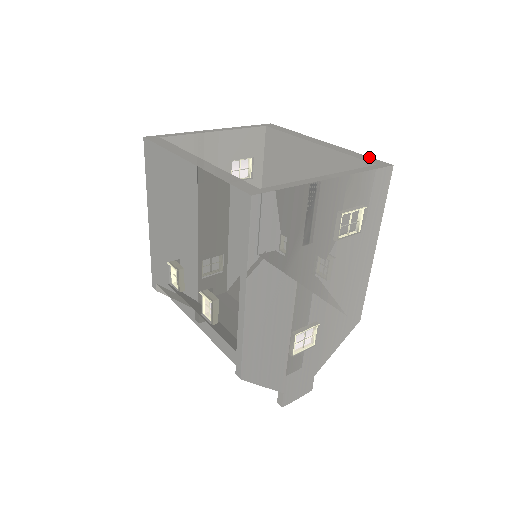
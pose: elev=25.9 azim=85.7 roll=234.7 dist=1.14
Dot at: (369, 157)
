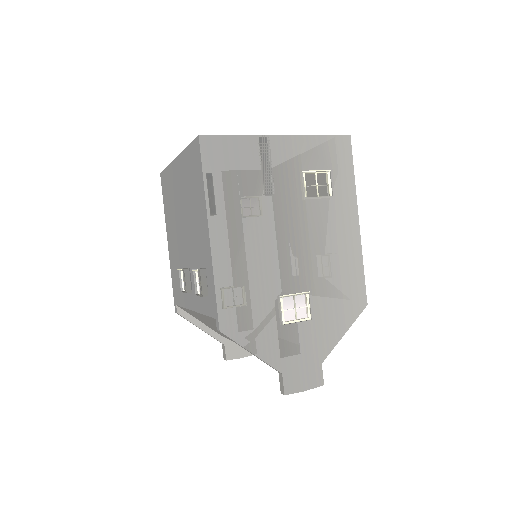
Dot at: occluded
